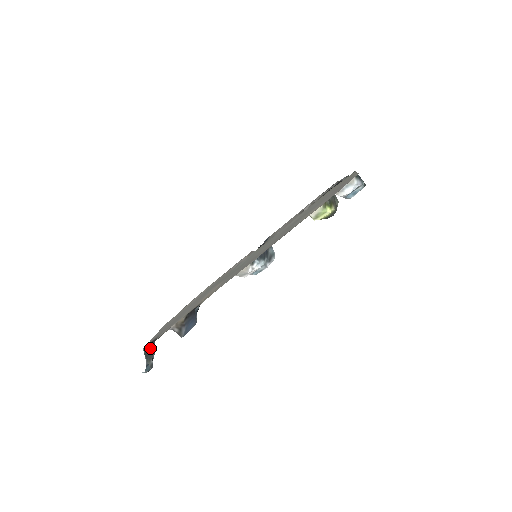
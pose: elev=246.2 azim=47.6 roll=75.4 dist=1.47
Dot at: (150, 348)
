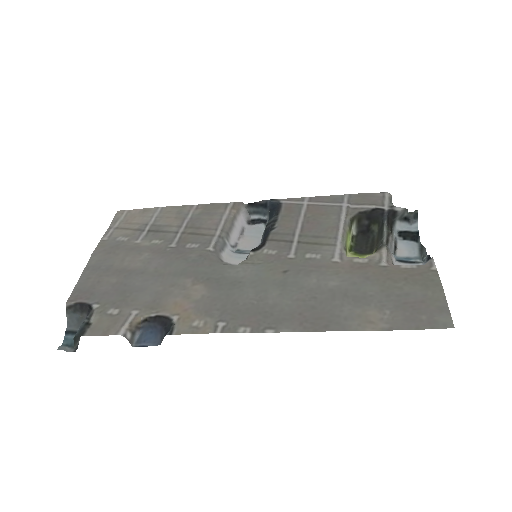
Dot at: (82, 326)
